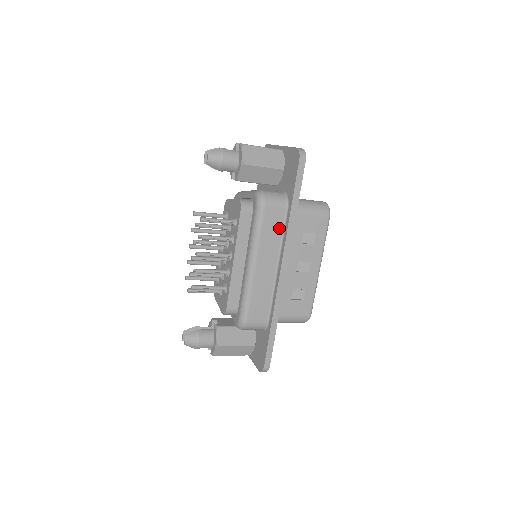
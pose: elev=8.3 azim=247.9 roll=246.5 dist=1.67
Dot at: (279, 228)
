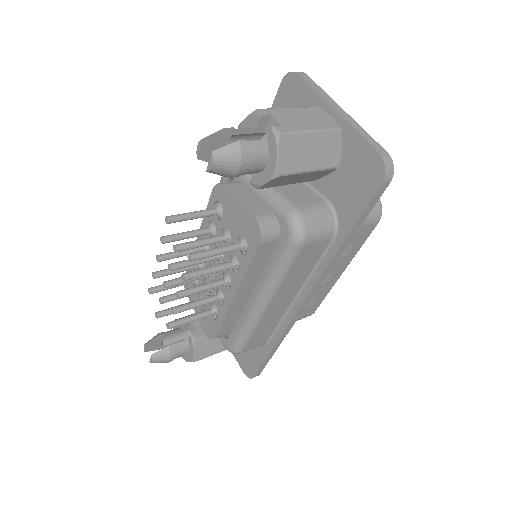
Dot at: (313, 261)
